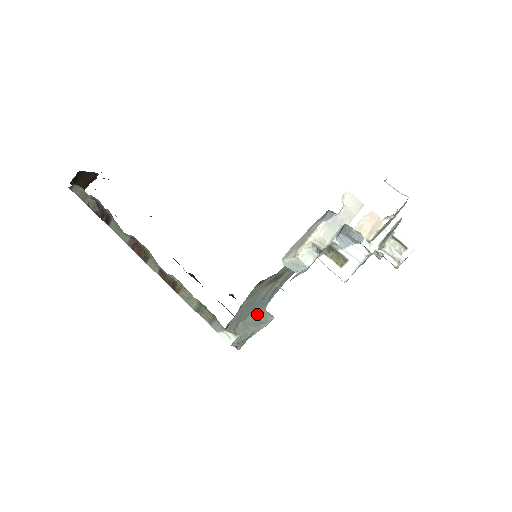
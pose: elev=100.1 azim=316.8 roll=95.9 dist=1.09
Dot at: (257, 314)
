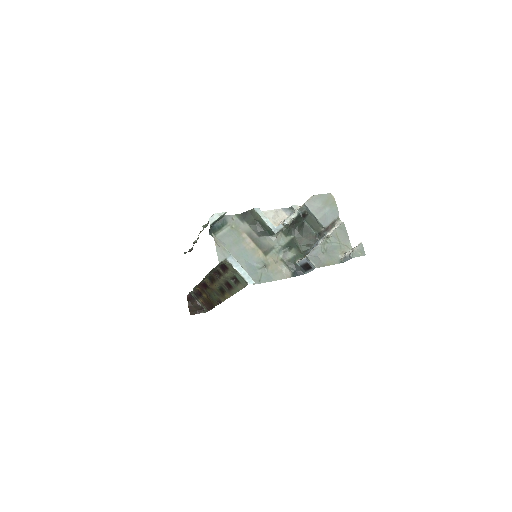
Dot at: occluded
